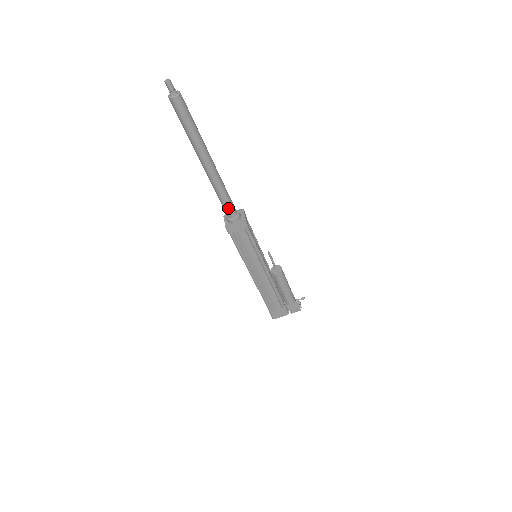
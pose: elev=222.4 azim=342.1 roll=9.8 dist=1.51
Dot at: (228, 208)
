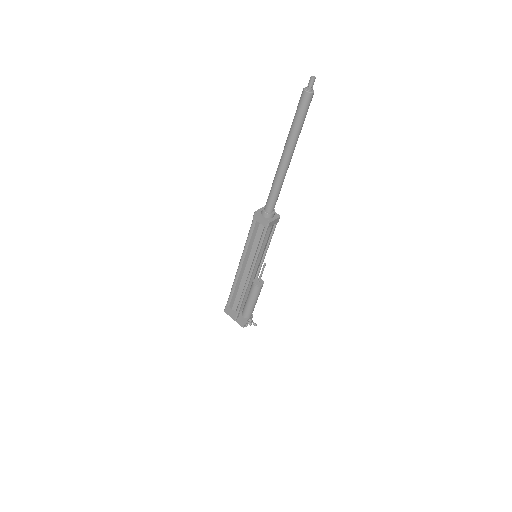
Dot at: (269, 201)
